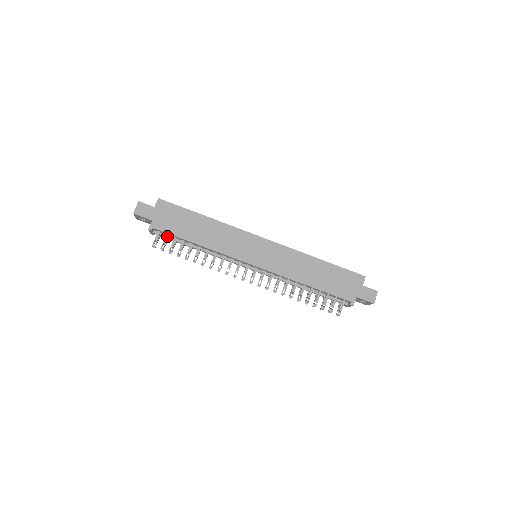
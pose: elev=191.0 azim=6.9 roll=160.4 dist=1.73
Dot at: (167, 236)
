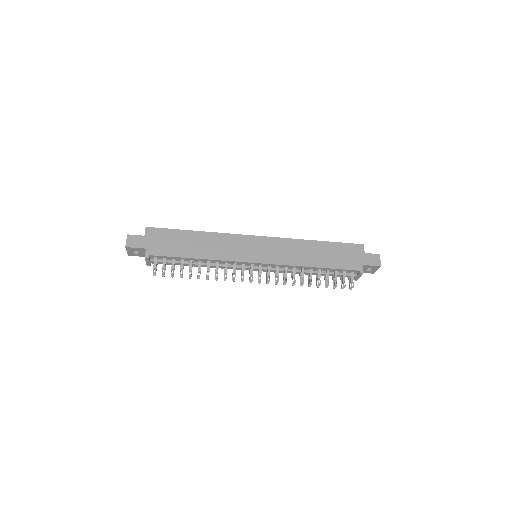
Dot at: (165, 260)
